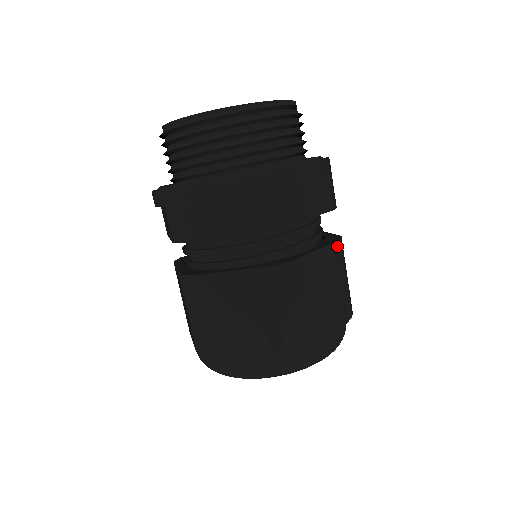
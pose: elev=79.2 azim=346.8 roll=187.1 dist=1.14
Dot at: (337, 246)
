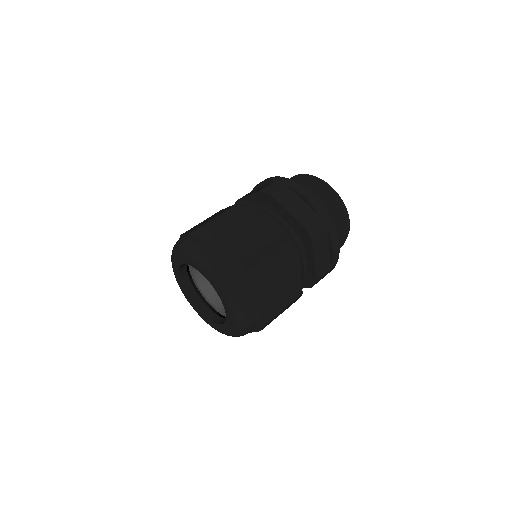
Dot at: (286, 239)
